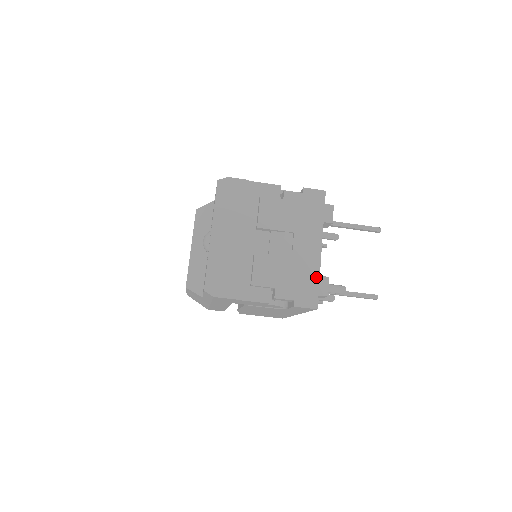
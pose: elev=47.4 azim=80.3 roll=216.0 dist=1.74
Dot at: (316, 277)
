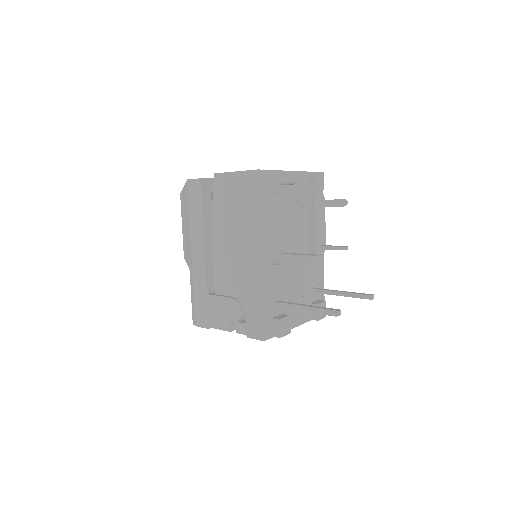
Dot at: (309, 320)
